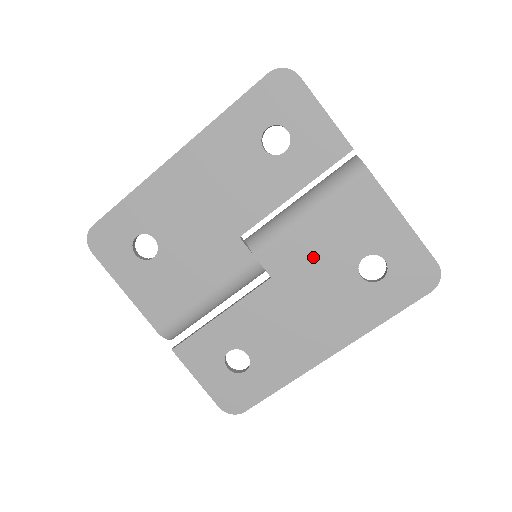
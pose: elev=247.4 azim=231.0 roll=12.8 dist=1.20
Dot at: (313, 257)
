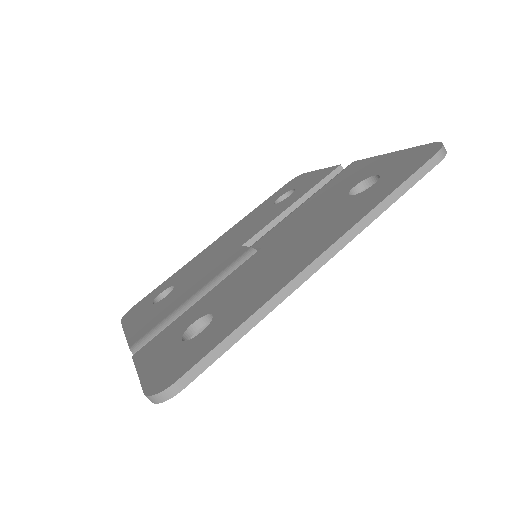
Dot at: (304, 216)
